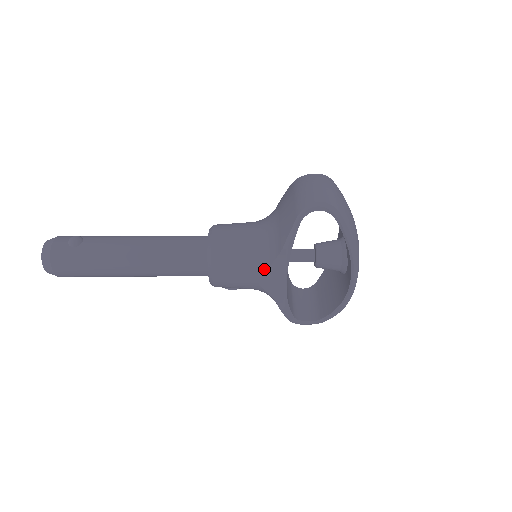
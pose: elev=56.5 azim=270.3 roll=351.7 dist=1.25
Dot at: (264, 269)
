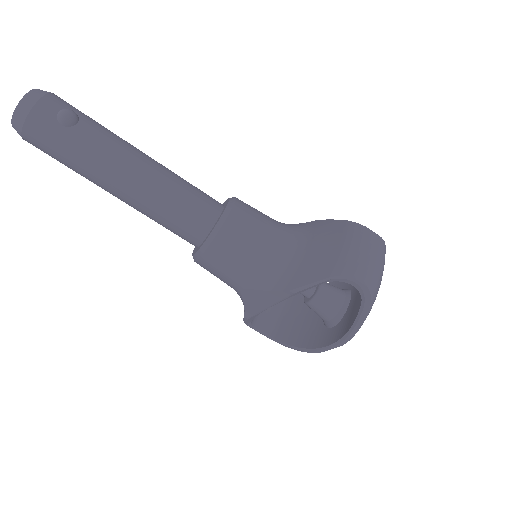
Dot at: (257, 288)
